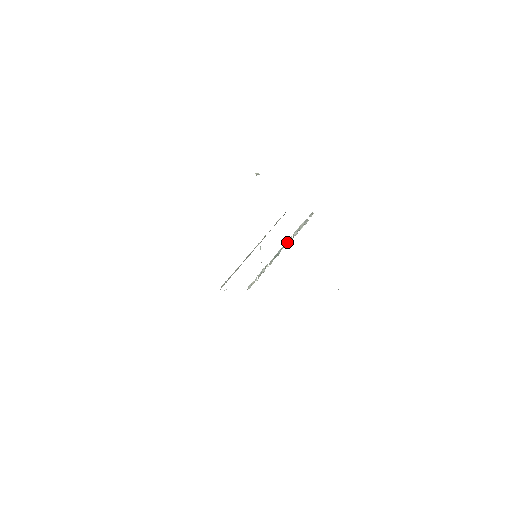
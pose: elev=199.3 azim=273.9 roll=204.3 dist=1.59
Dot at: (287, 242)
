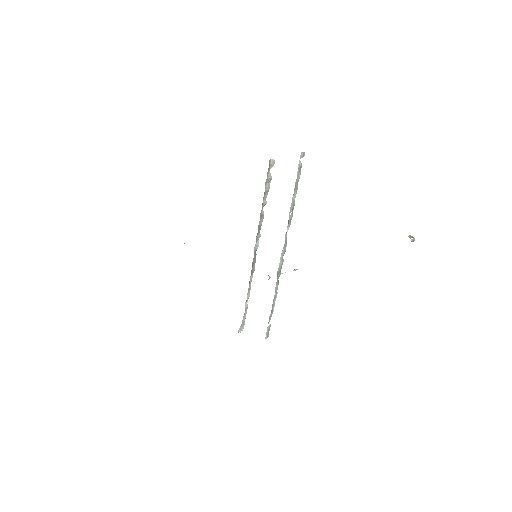
Dot at: occluded
